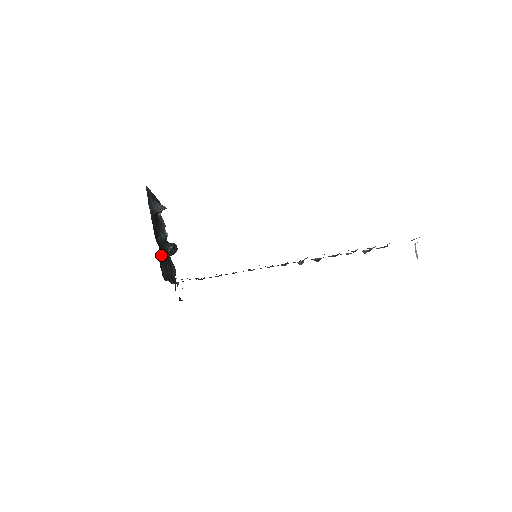
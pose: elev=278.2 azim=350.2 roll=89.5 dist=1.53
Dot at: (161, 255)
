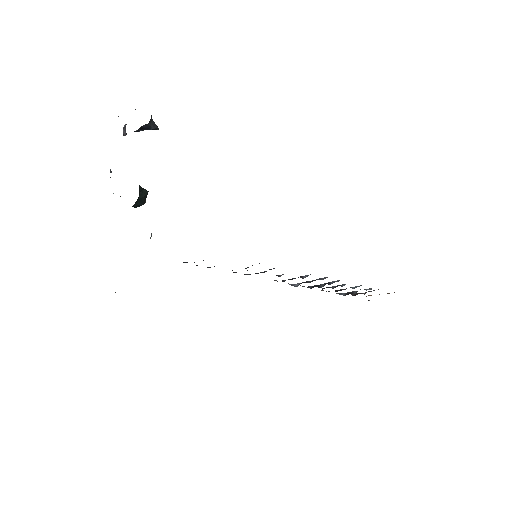
Dot at: occluded
